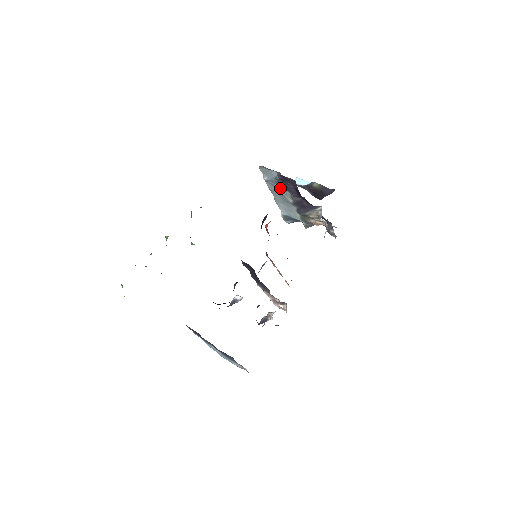
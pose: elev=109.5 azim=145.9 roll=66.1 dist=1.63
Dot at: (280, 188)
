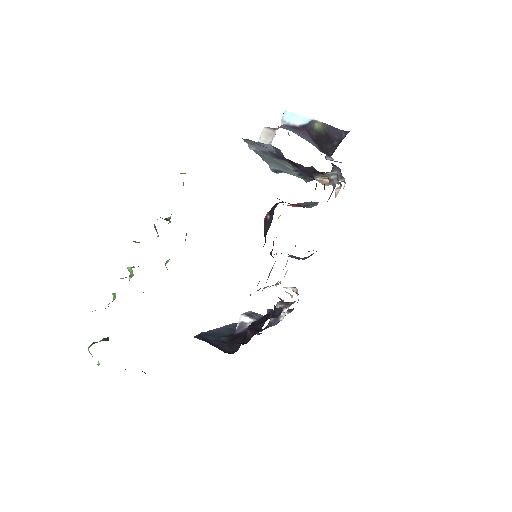
Dot at: (276, 158)
